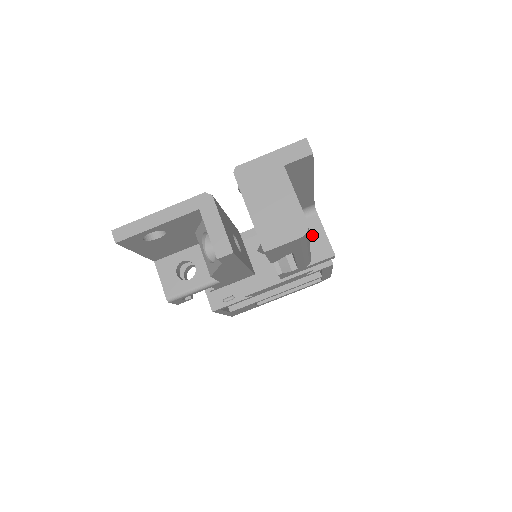
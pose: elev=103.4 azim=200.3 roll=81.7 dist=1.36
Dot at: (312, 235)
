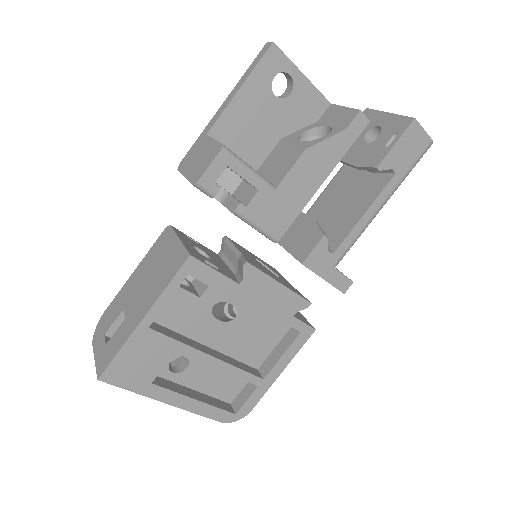
Dot at: occluded
